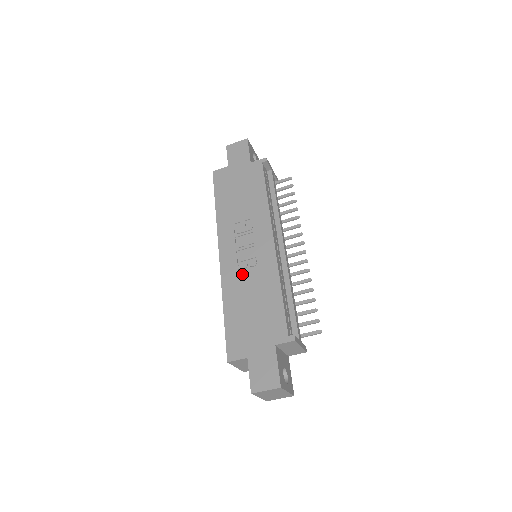
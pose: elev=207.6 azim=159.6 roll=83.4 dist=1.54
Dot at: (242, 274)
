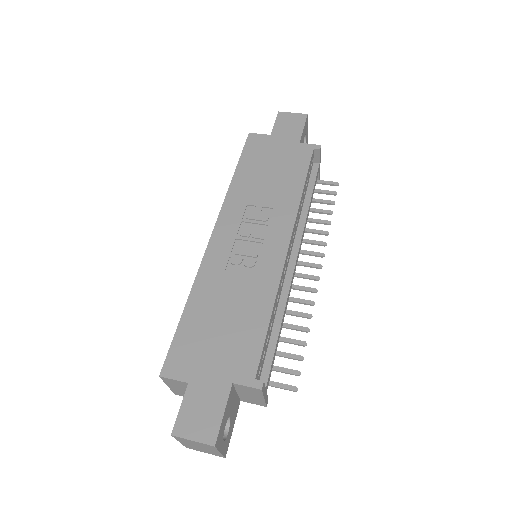
Dot at: (230, 270)
